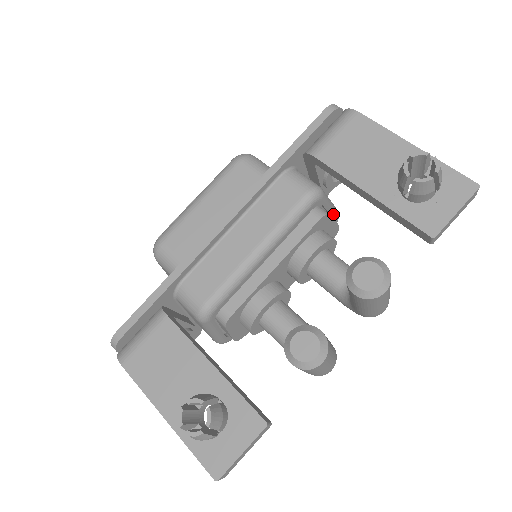
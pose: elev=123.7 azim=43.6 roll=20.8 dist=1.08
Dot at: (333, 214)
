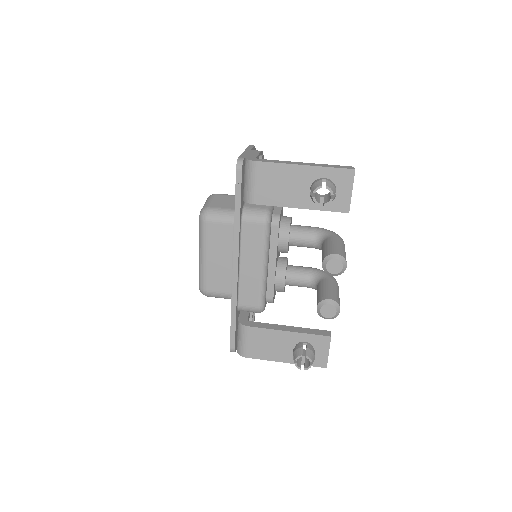
Dot at: occluded
